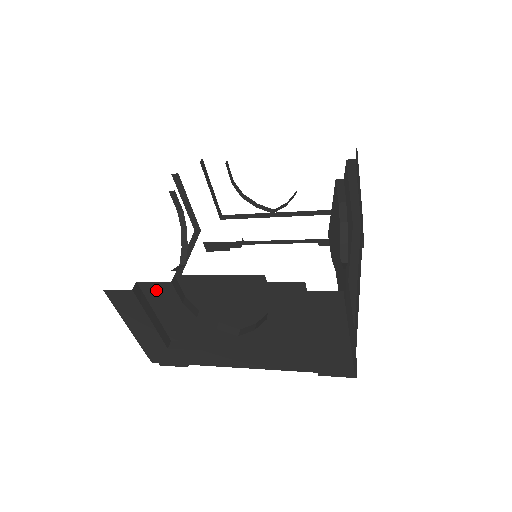
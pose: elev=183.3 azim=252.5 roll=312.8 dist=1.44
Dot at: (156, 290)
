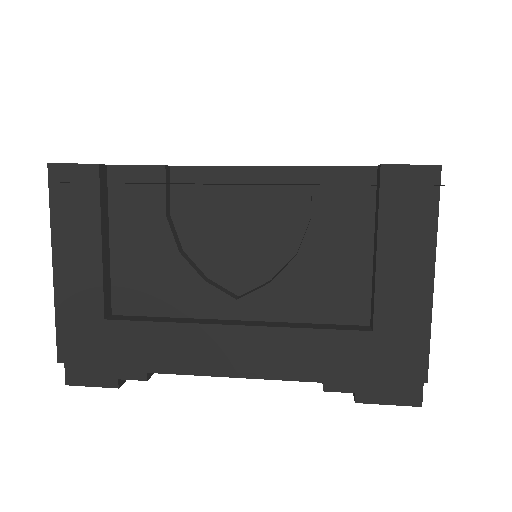
Dot at: (132, 185)
